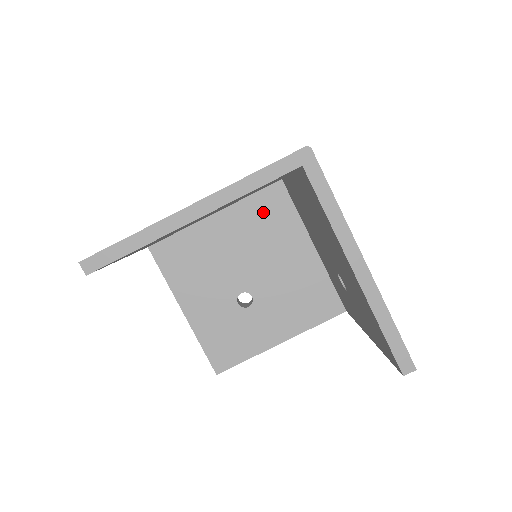
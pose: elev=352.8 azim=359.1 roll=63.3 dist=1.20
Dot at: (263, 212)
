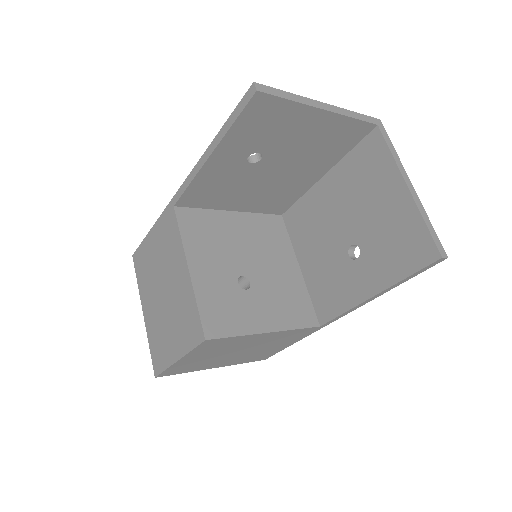
Dot at: (267, 228)
